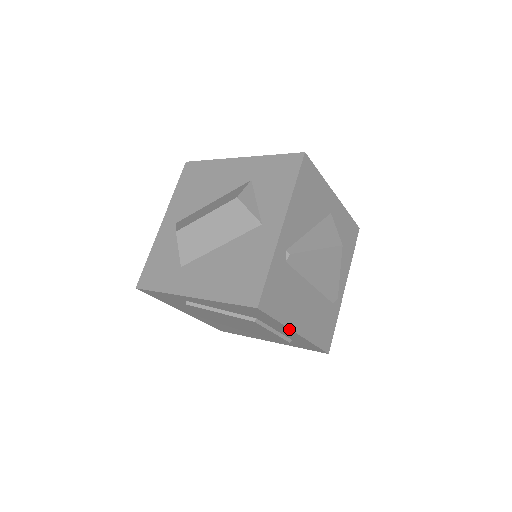
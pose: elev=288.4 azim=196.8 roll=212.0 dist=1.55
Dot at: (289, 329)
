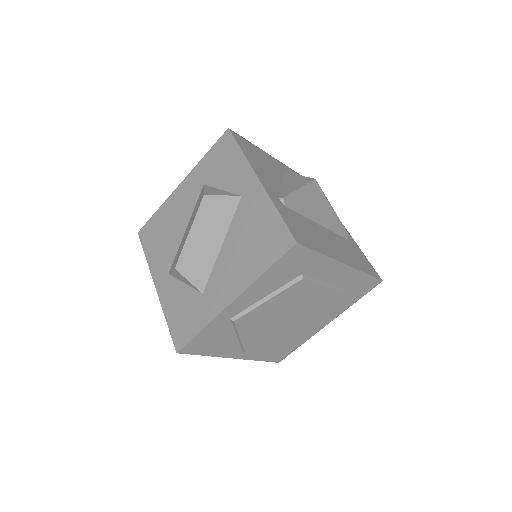
Dot at: (335, 262)
